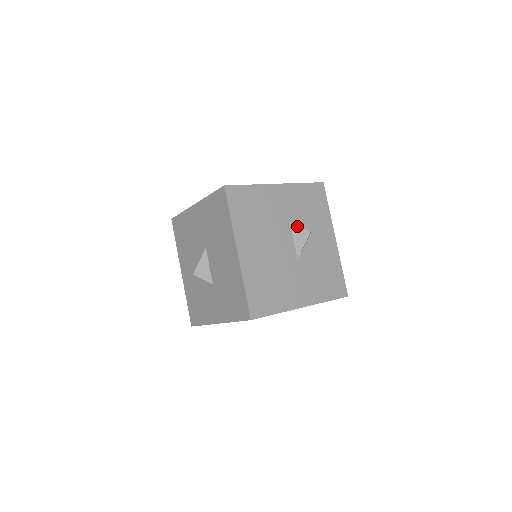
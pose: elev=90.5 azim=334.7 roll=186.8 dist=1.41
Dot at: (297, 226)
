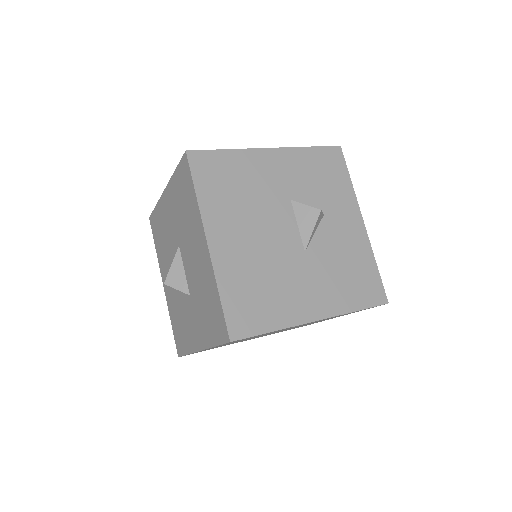
Dot at: (301, 204)
